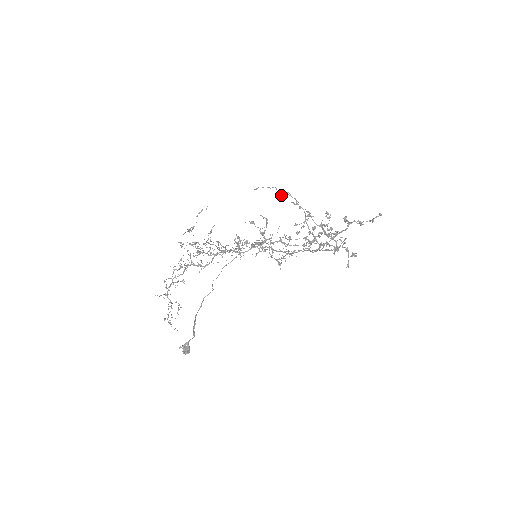
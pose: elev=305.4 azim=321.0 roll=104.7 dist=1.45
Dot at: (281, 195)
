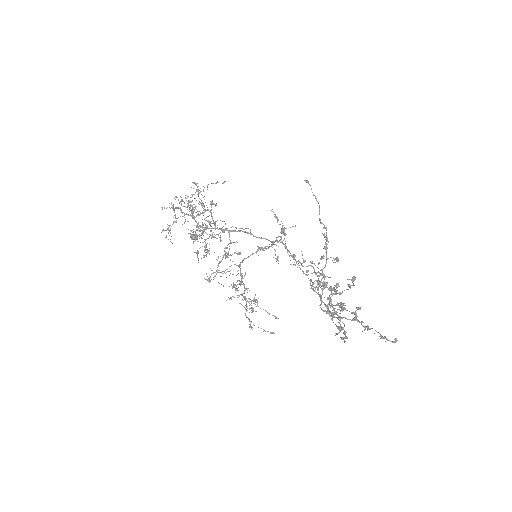
Dot at: (319, 220)
